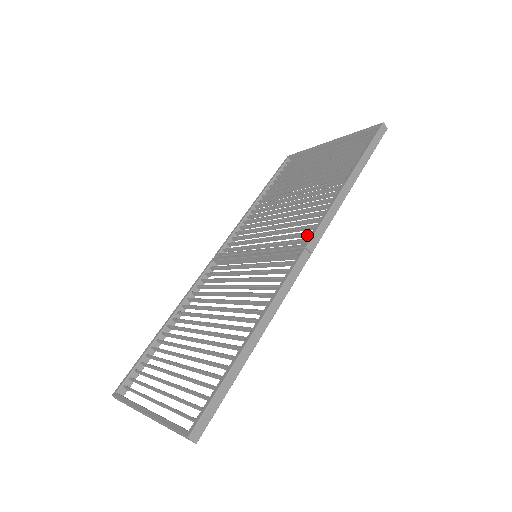
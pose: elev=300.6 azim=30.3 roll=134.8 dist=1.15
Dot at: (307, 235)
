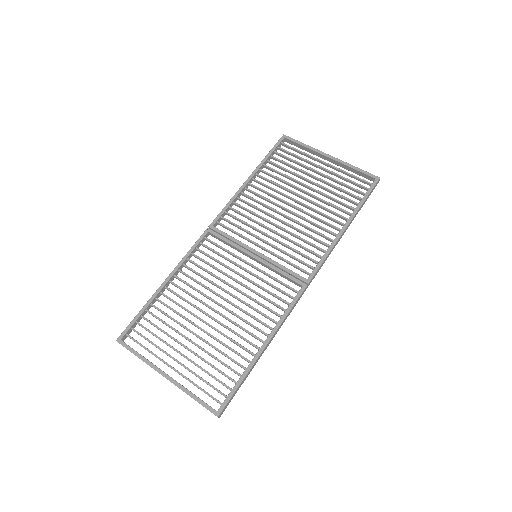
Dot at: (306, 265)
